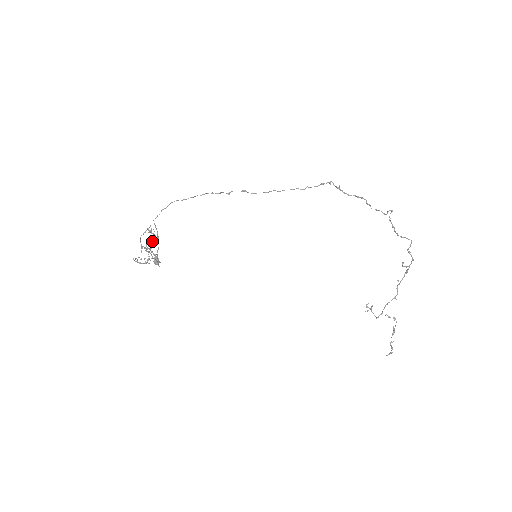
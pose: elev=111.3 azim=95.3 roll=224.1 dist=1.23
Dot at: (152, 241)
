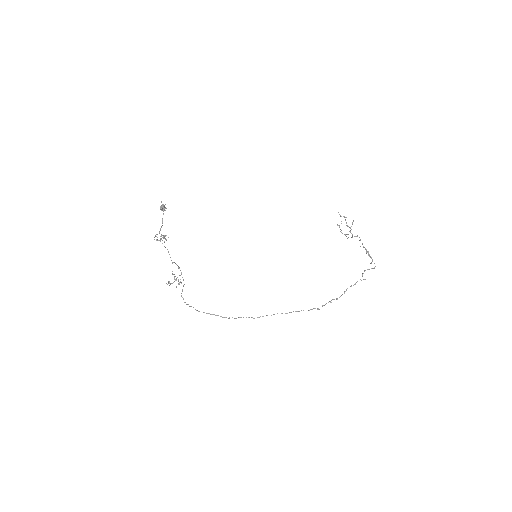
Dot at: (178, 281)
